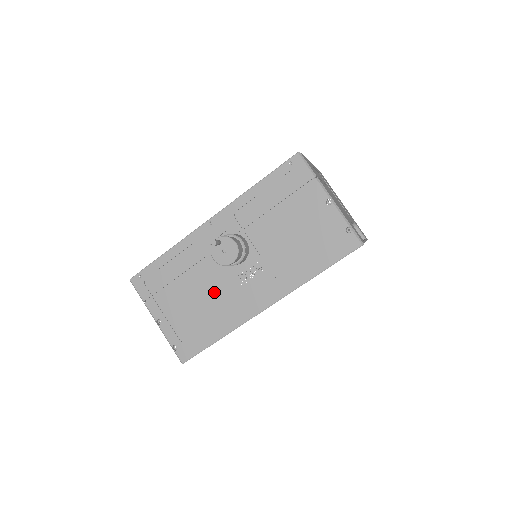
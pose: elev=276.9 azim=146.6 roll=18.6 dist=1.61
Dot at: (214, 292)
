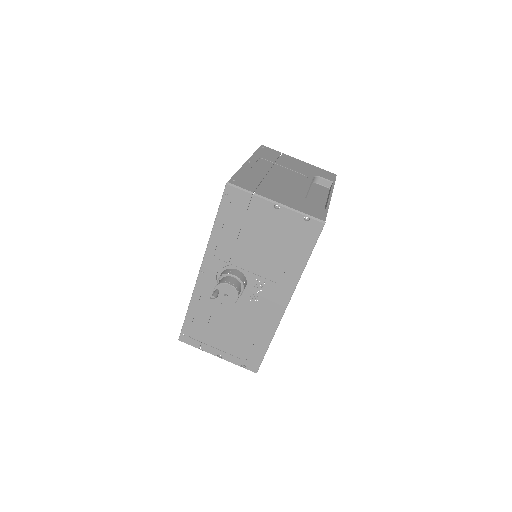
Dot at: (242, 317)
